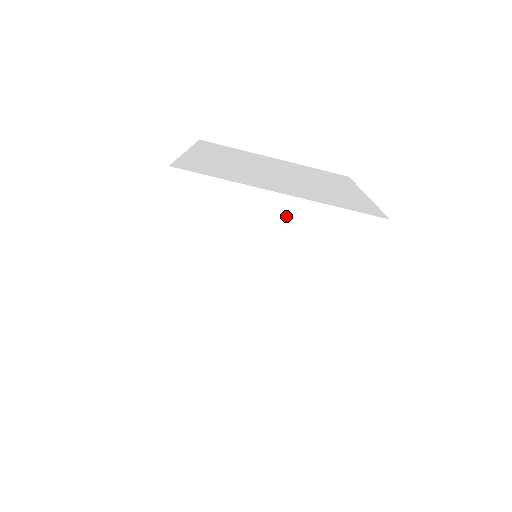
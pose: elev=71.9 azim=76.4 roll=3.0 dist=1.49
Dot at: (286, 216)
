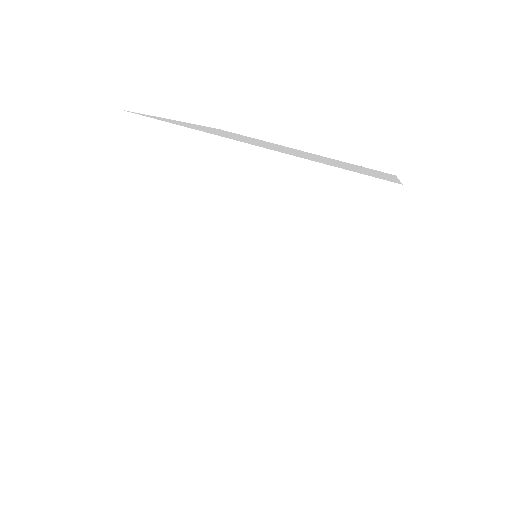
Dot at: occluded
